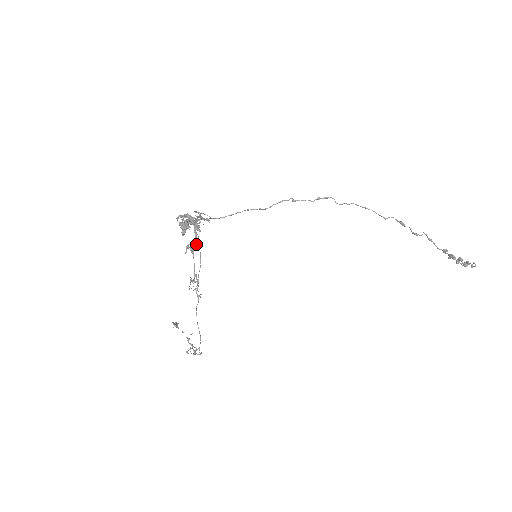
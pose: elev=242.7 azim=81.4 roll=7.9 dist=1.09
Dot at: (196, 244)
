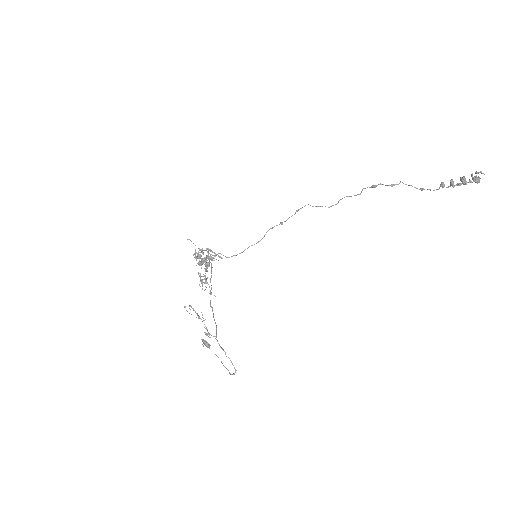
Dot at: (204, 260)
